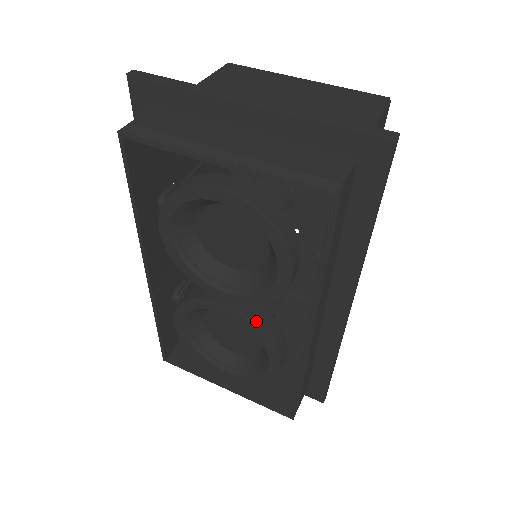
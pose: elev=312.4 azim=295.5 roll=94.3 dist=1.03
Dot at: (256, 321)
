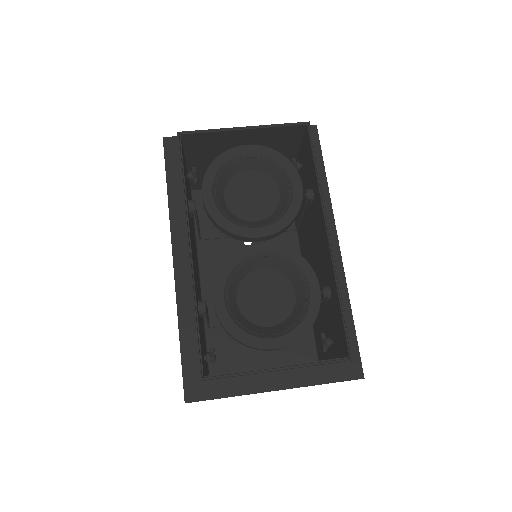
Dot at: (288, 248)
